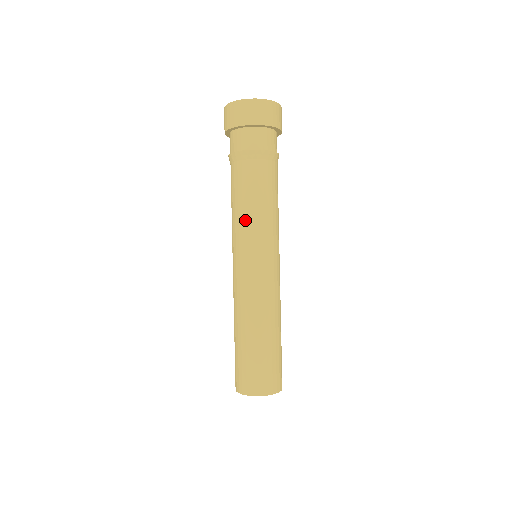
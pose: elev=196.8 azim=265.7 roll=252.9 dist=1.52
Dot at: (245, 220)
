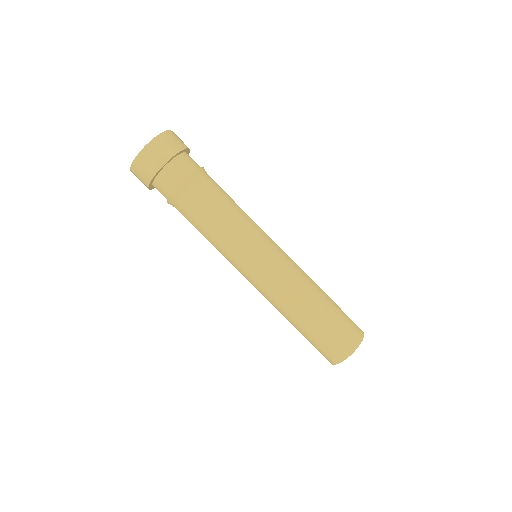
Dot at: (220, 243)
